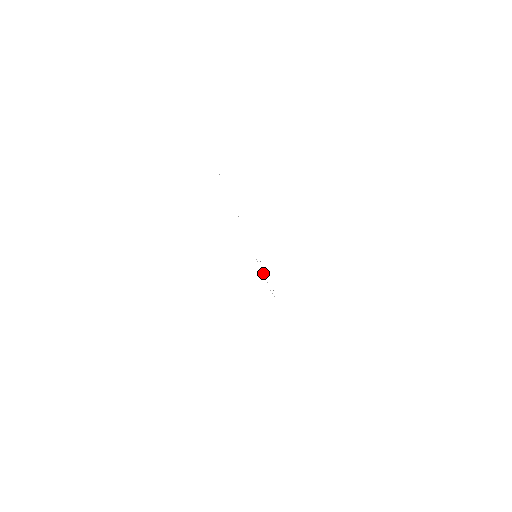
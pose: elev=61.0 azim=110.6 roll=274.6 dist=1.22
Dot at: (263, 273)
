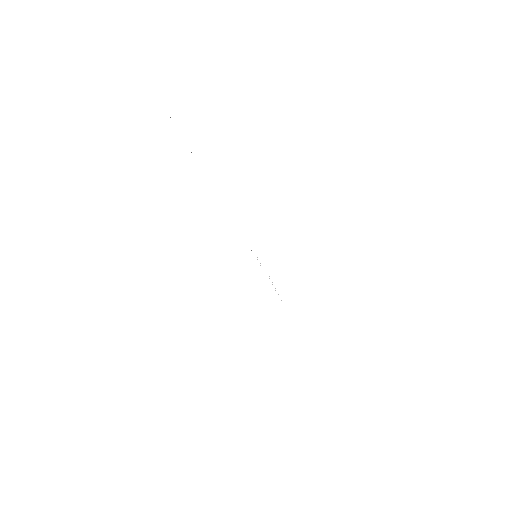
Dot at: occluded
